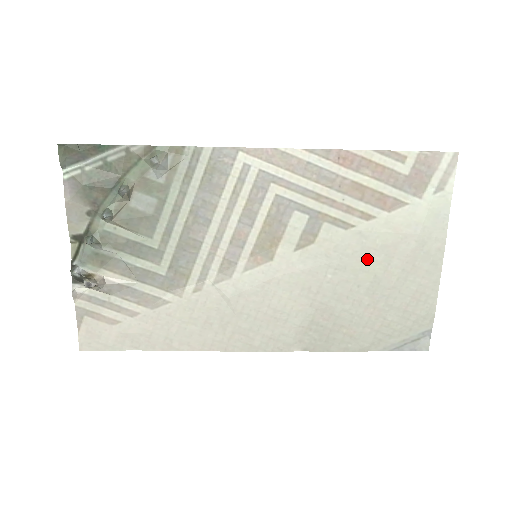
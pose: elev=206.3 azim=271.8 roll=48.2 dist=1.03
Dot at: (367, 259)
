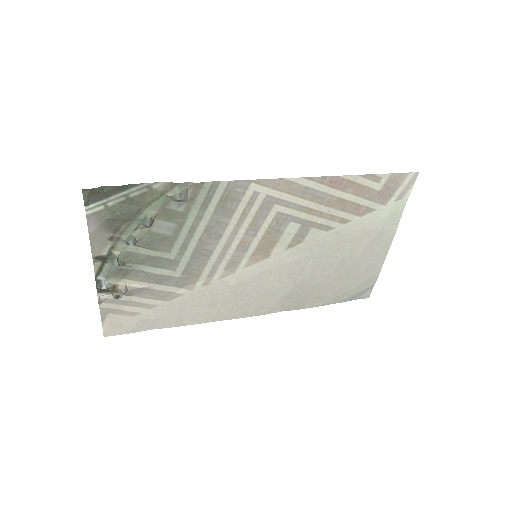
Dot at: (339, 249)
